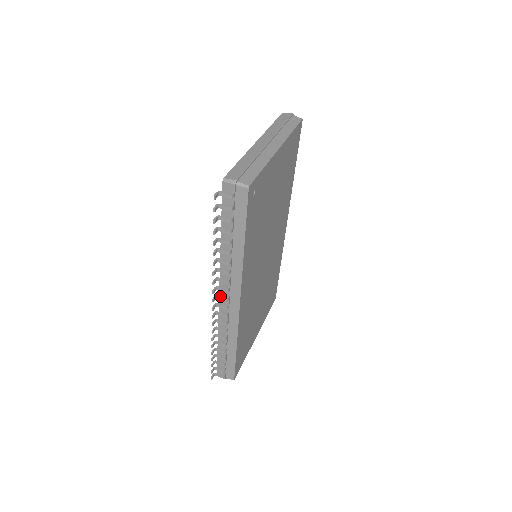
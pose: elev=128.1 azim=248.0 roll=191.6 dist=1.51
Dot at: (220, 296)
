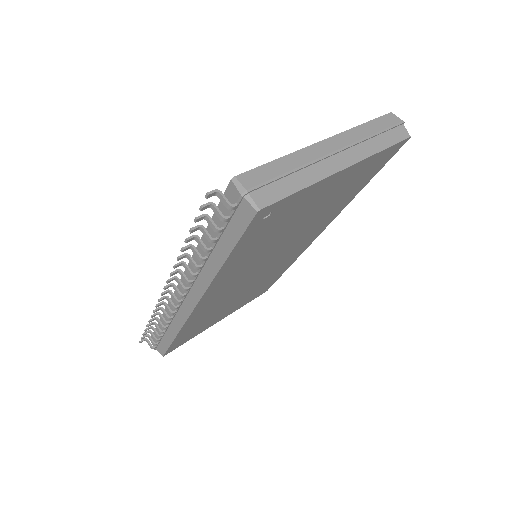
Dot at: (176, 287)
